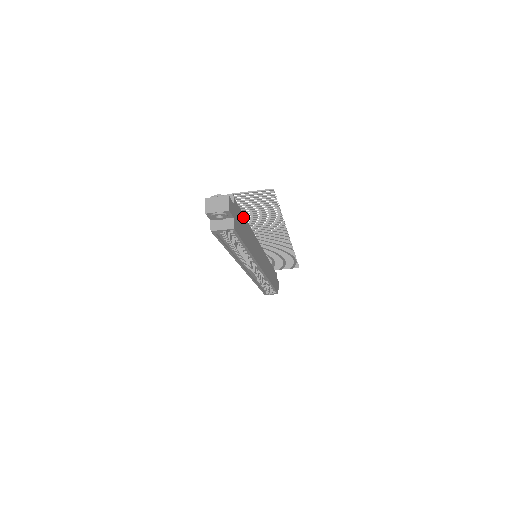
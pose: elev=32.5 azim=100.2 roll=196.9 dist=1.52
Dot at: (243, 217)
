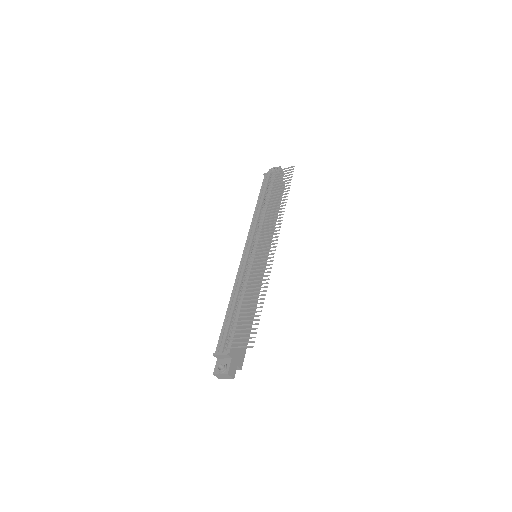
Dot at: (238, 323)
